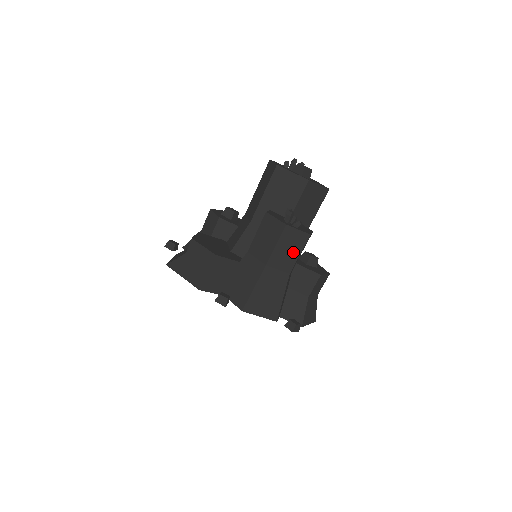
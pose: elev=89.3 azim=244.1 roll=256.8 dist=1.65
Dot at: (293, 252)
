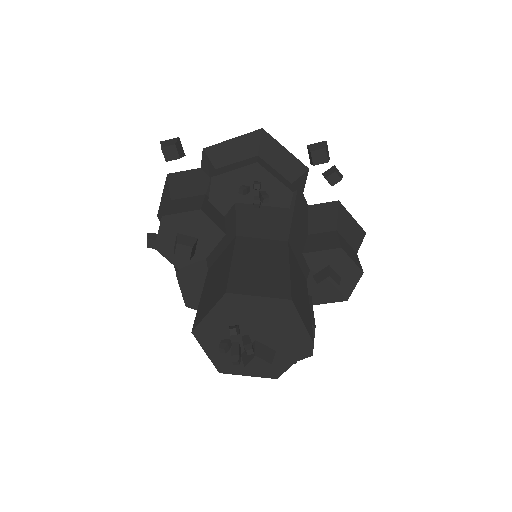
Dot at: occluded
